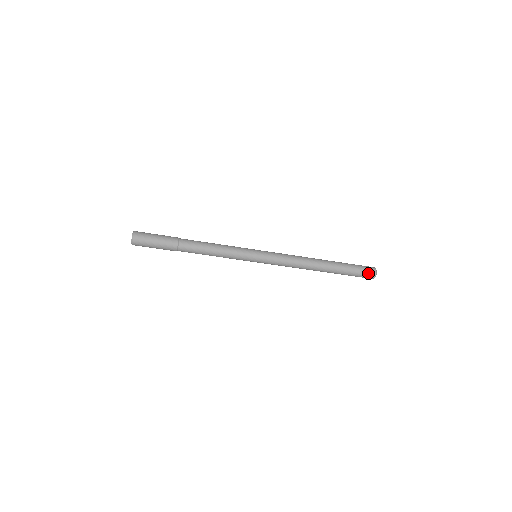
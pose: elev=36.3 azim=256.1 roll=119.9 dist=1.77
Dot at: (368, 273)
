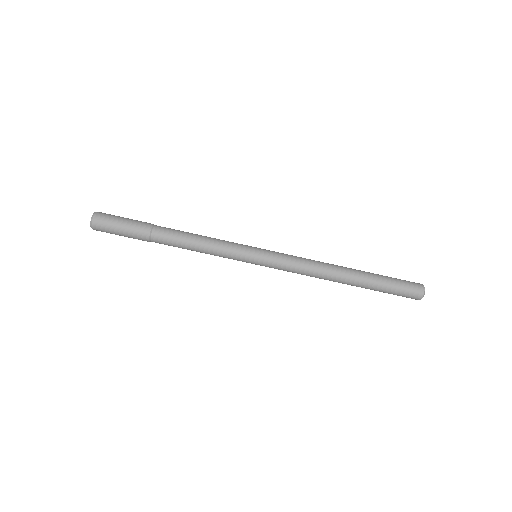
Dot at: (413, 285)
